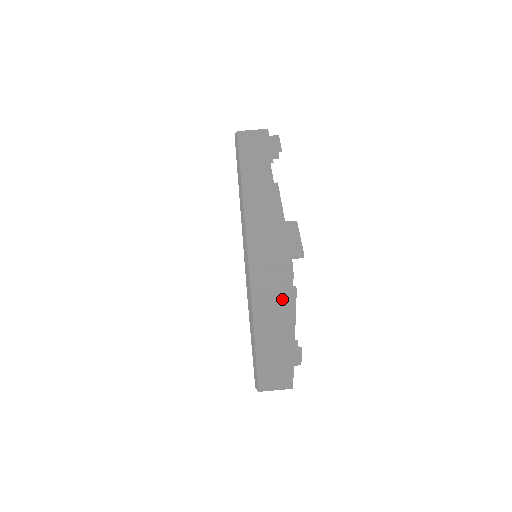
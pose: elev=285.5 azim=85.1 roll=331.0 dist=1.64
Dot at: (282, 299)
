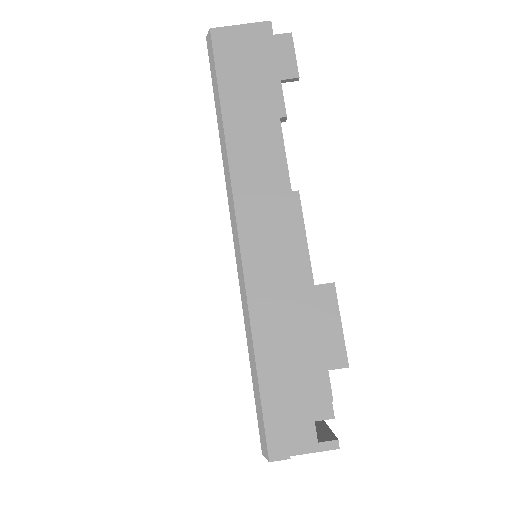
Dot at: occluded
